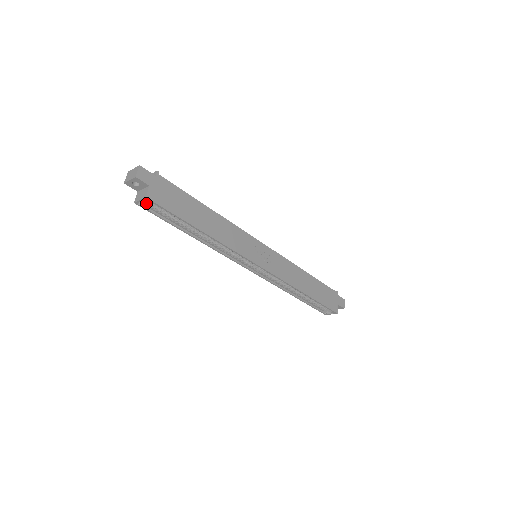
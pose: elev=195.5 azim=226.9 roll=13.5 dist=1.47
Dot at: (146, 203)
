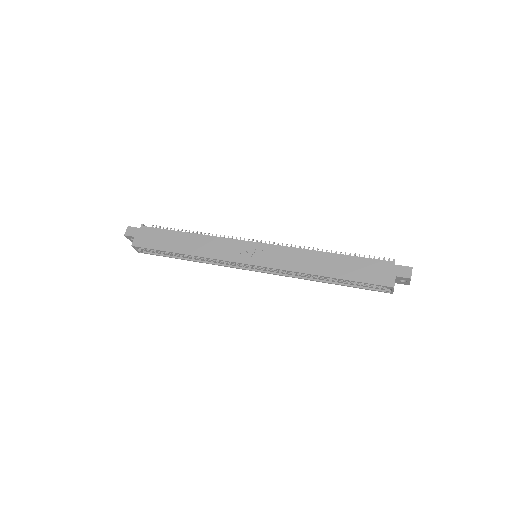
Dot at: (143, 249)
